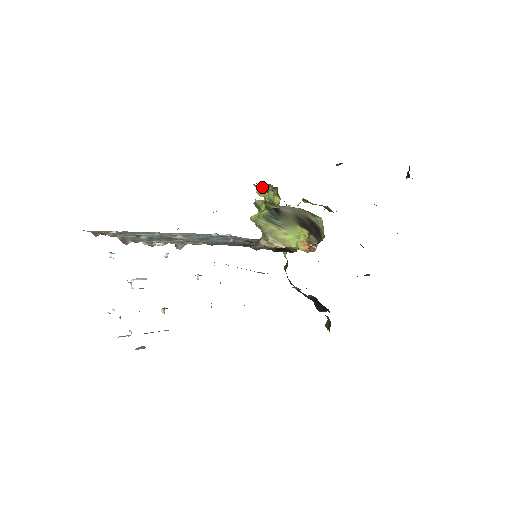
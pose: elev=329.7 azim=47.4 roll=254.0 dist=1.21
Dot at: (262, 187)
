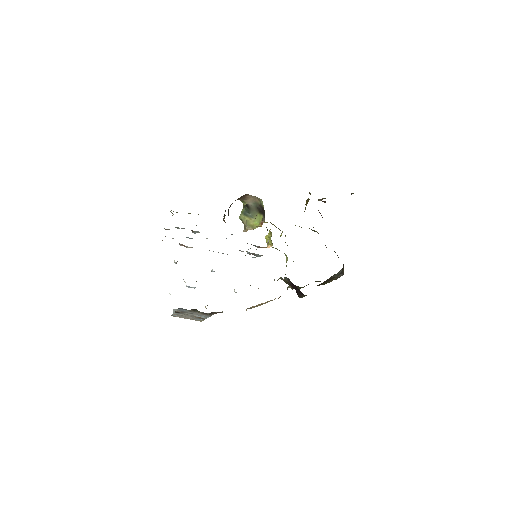
Dot at: occluded
